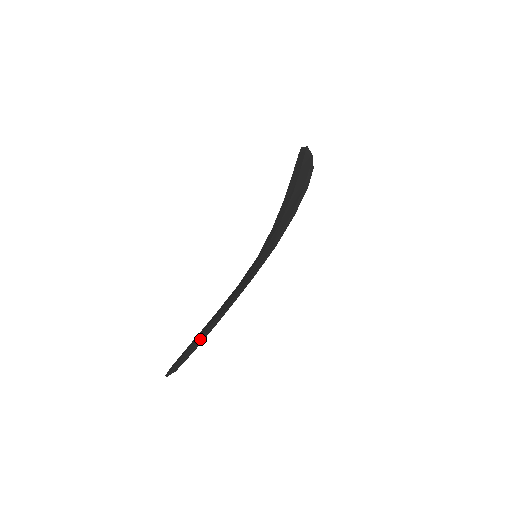
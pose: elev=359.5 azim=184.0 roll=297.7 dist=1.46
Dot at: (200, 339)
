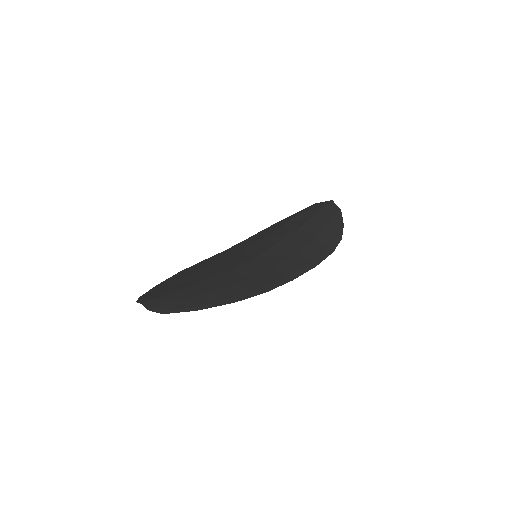
Dot at: (199, 305)
